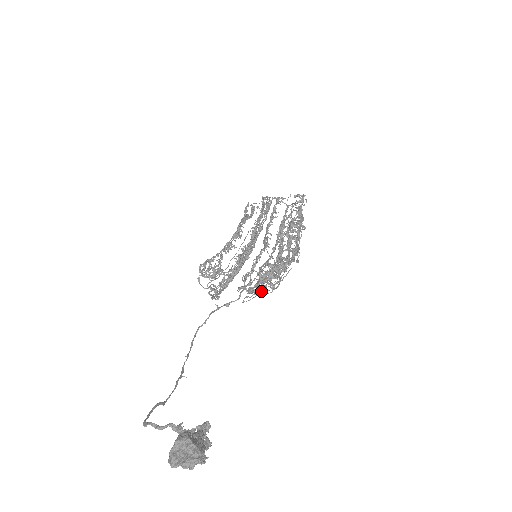
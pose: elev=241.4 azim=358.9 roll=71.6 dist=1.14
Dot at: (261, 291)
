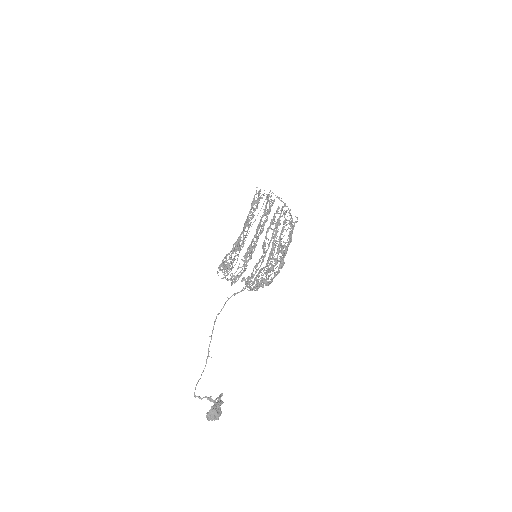
Dot at: occluded
